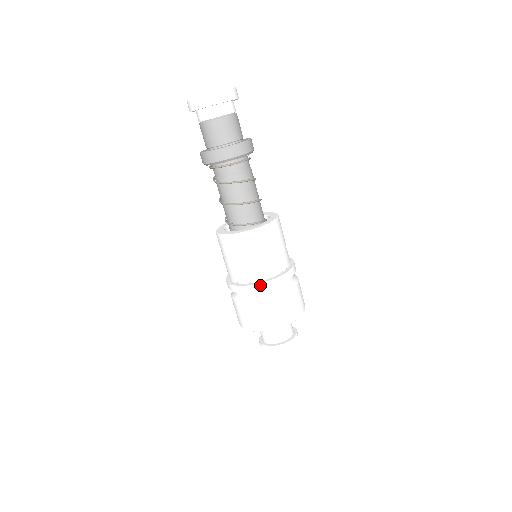
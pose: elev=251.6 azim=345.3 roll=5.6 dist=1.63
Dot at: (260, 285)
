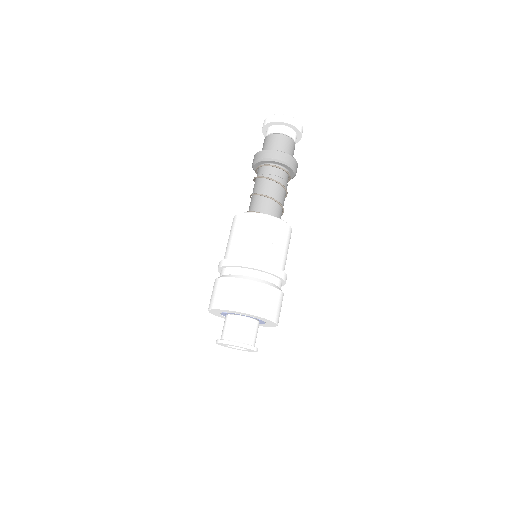
Dot at: (259, 264)
